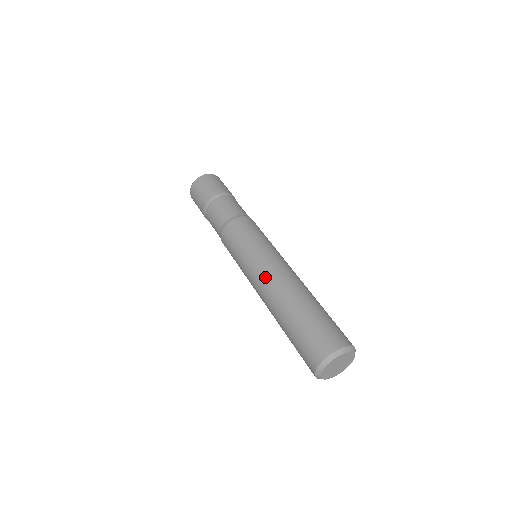
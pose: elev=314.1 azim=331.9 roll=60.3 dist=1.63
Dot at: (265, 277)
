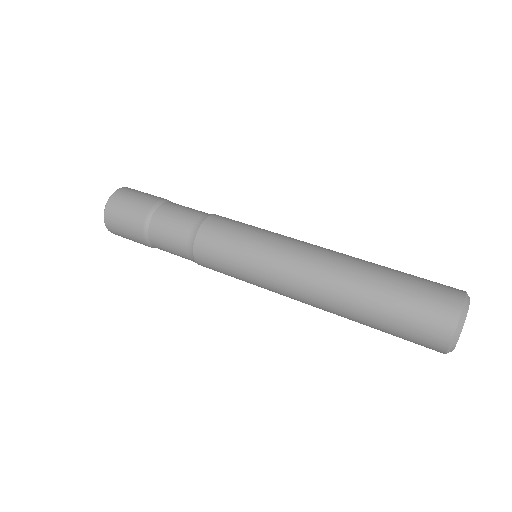
Dot at: (314, 247)
